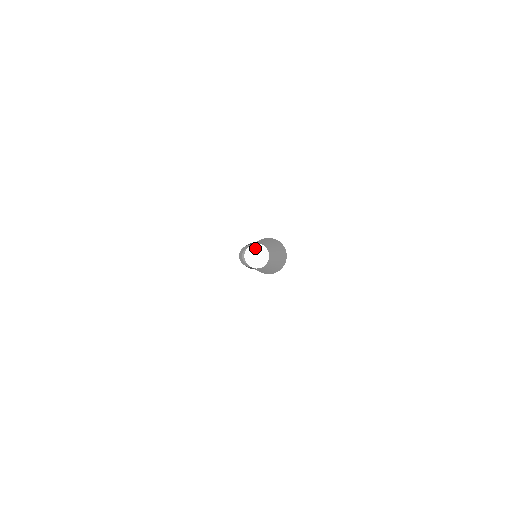
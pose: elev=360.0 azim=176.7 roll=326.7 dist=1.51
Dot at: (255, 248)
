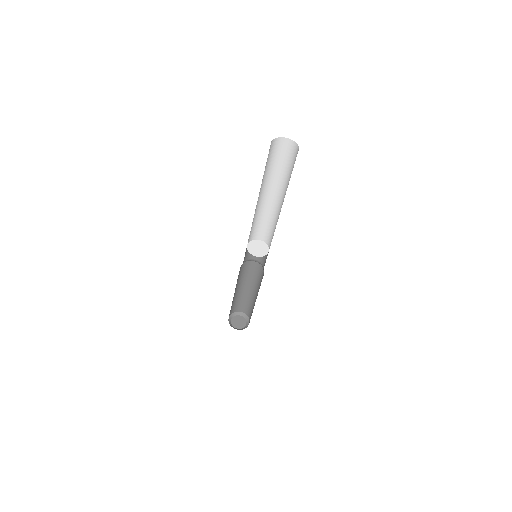
Dot at: (261, 244)
